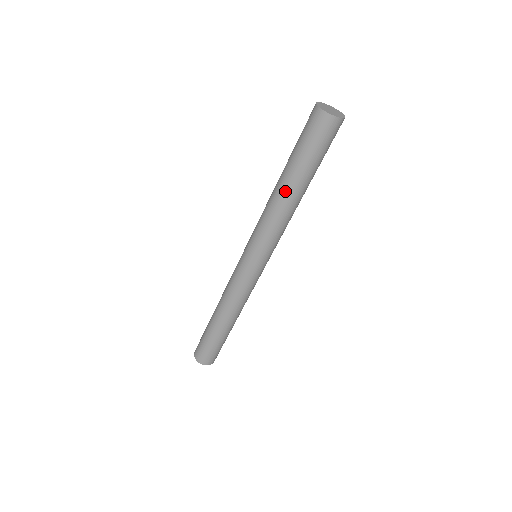
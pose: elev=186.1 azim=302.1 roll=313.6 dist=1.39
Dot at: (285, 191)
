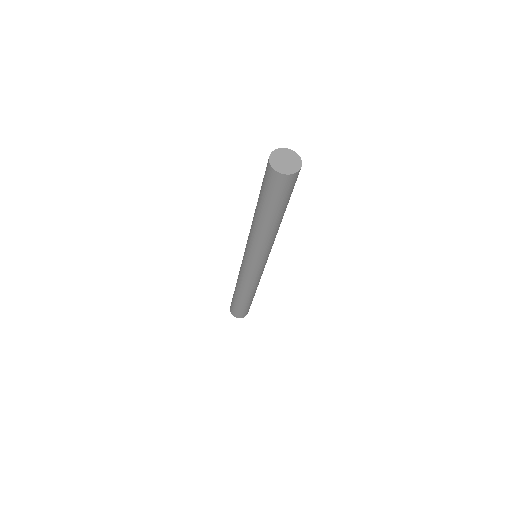
Dot at: (264, 225)
